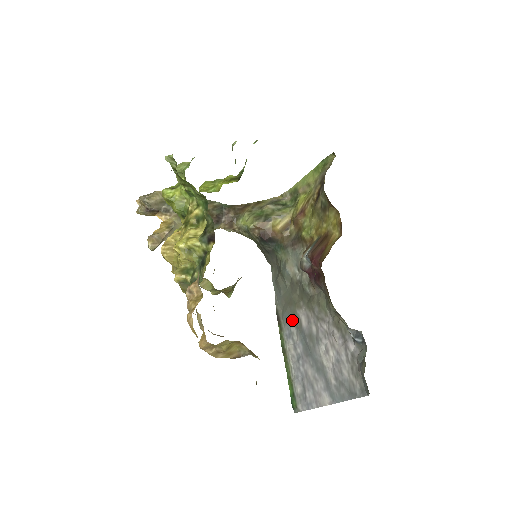
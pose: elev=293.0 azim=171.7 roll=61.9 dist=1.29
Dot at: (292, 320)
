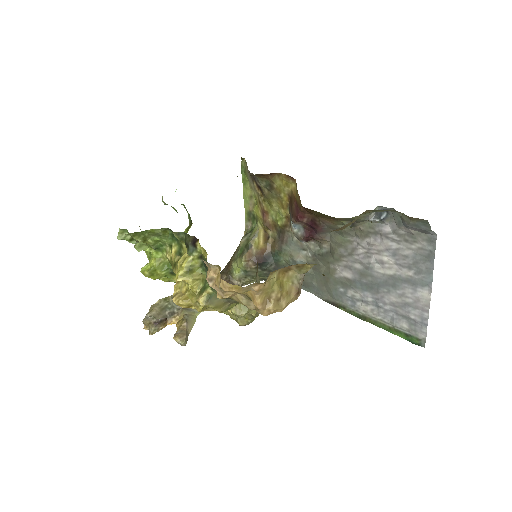
Dot at: (341, 289)
